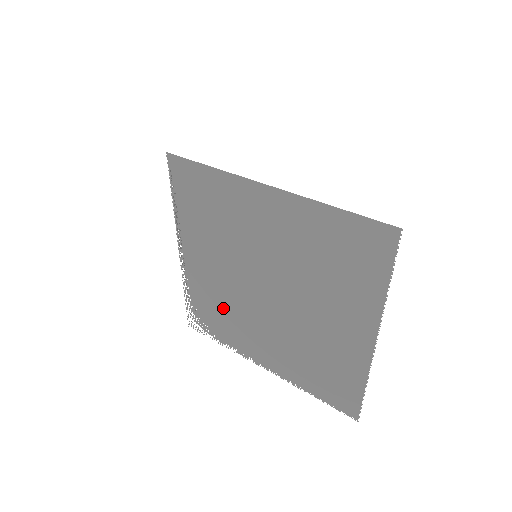
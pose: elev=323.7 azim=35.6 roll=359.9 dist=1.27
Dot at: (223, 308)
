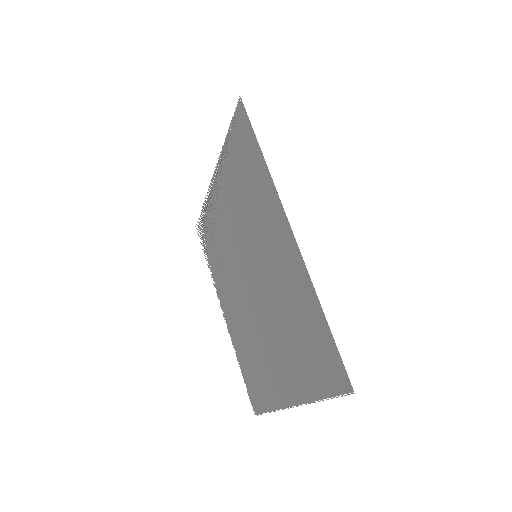
Dot at: (220, 250)
